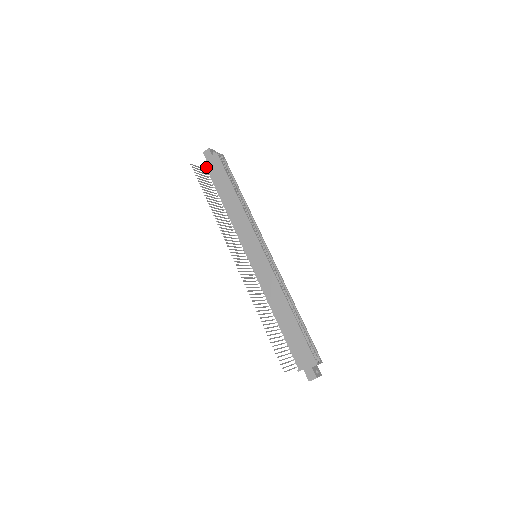
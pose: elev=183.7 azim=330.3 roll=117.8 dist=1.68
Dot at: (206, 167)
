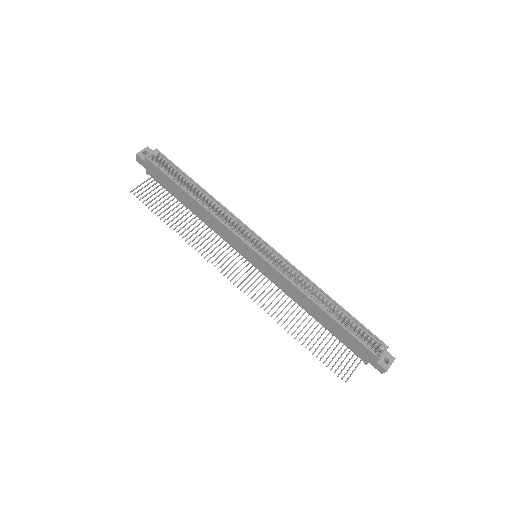
Dot at: occluded
